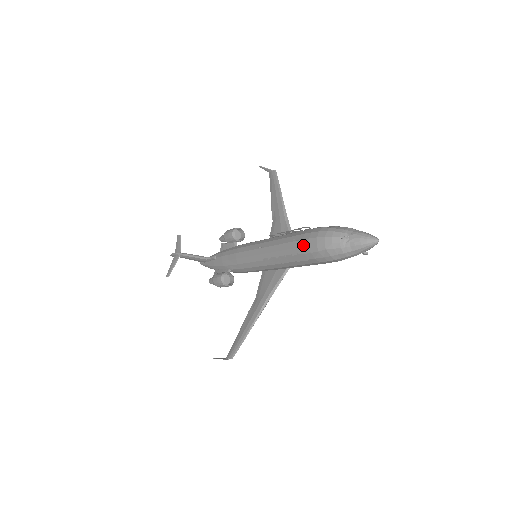
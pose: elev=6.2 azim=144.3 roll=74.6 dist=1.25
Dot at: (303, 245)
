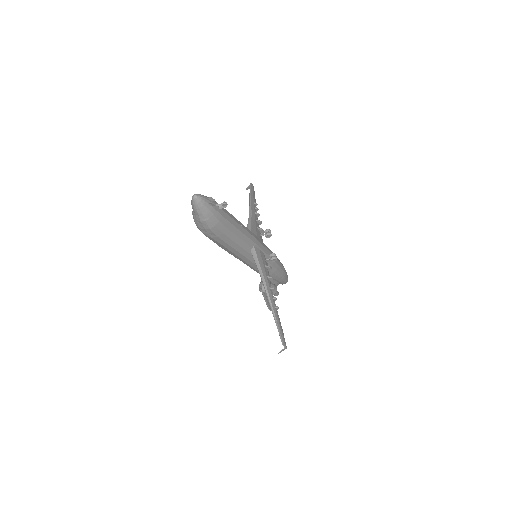
Dot at: occluded
